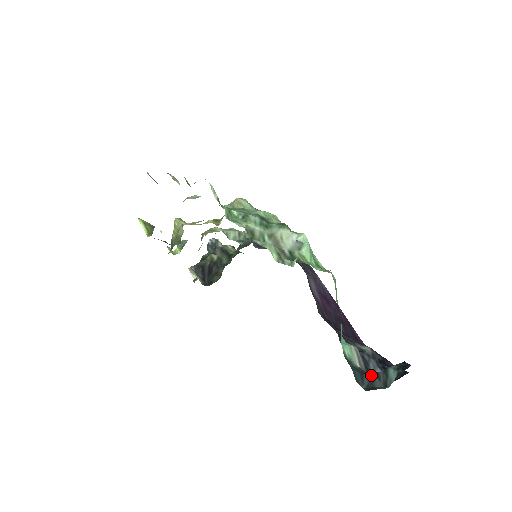
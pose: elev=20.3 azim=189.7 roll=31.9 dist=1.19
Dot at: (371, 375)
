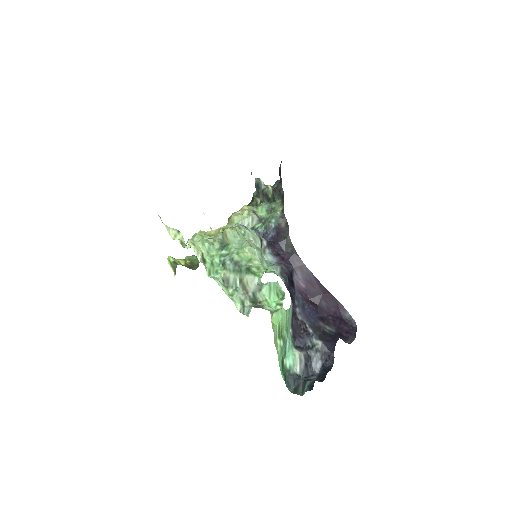
Dot at: (300, 380)
